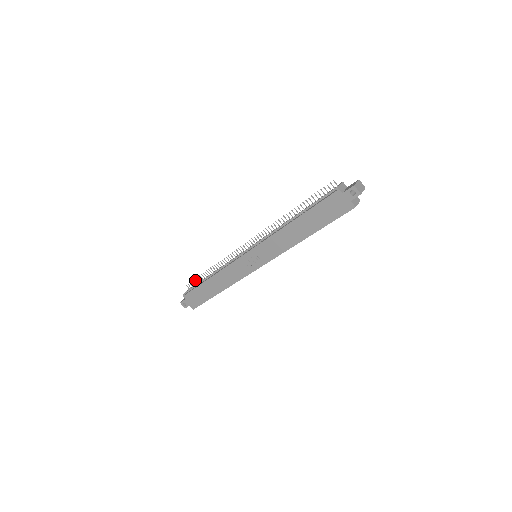
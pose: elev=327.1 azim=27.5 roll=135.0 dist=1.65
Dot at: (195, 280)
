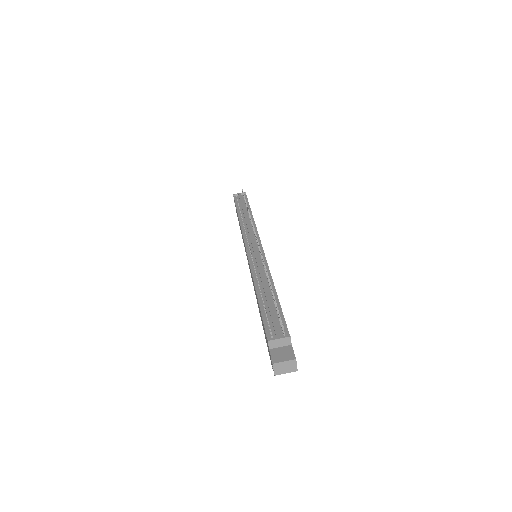
Dot at: (244, 196)
